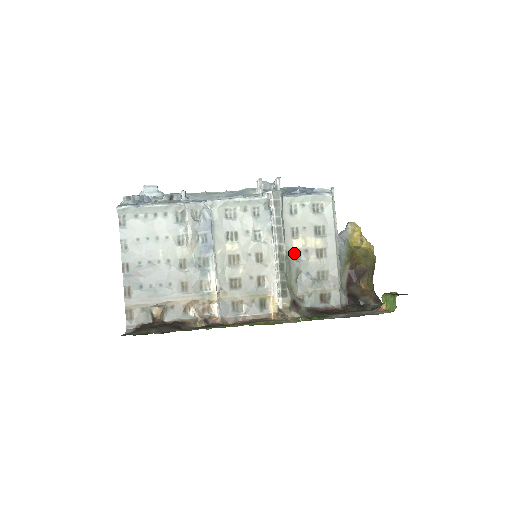
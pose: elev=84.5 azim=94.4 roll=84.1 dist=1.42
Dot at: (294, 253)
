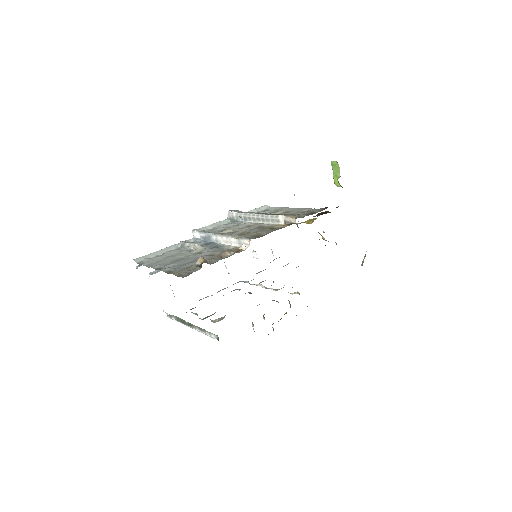
Dot at: occluded
